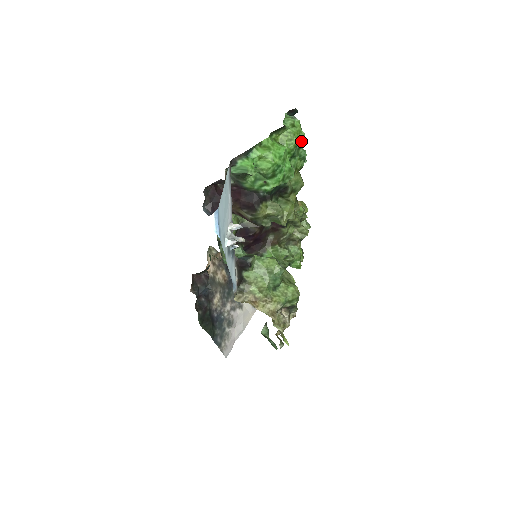
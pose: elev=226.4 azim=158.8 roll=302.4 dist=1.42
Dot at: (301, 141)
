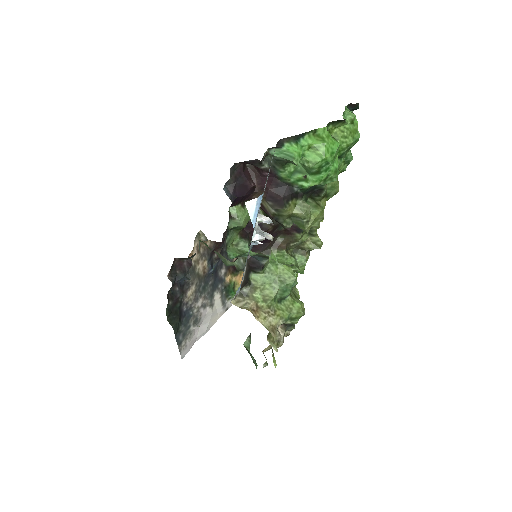
Dot at: (354, 142)
